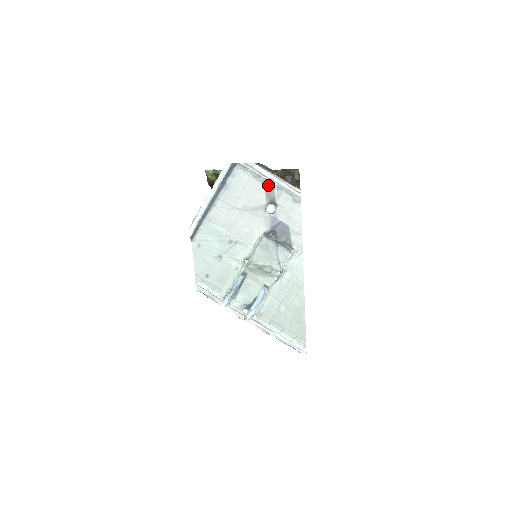
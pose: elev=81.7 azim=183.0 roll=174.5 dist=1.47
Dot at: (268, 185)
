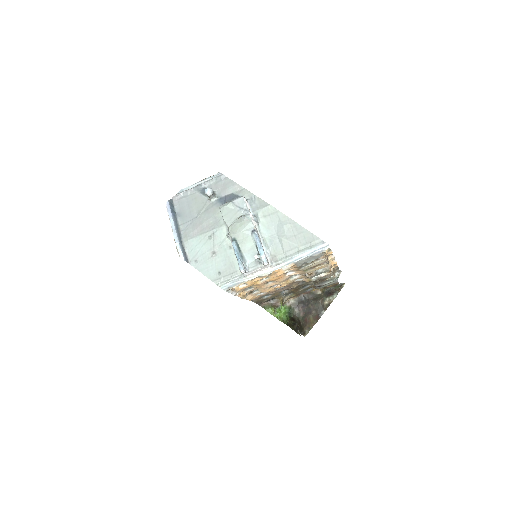
Dot at: (199, 189)
